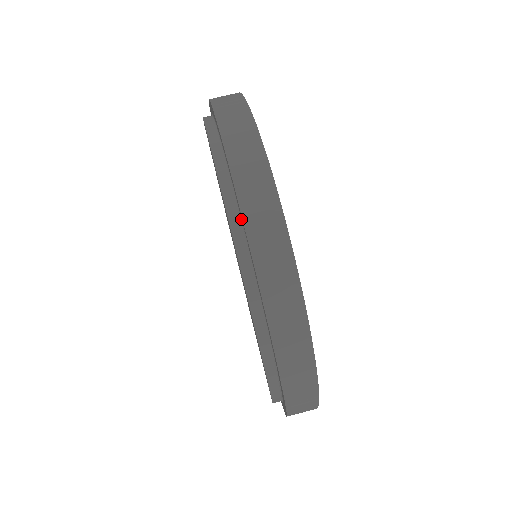
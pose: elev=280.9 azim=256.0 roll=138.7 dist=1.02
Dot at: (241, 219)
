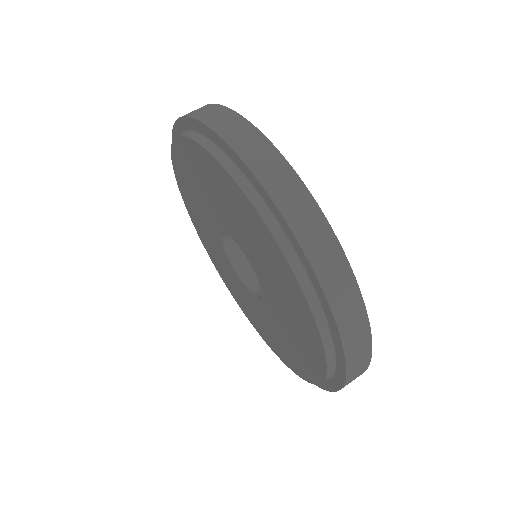
Dot at: (298, 256)
